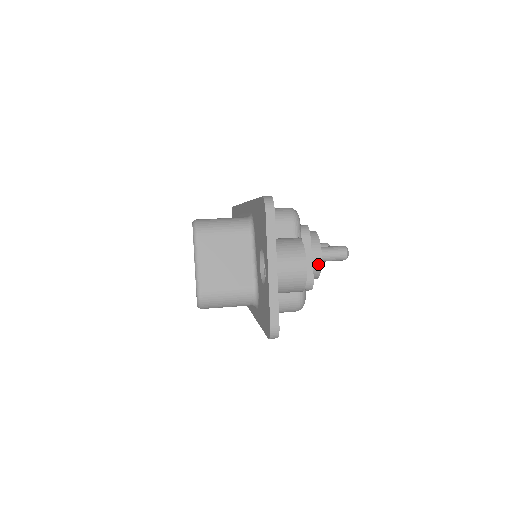
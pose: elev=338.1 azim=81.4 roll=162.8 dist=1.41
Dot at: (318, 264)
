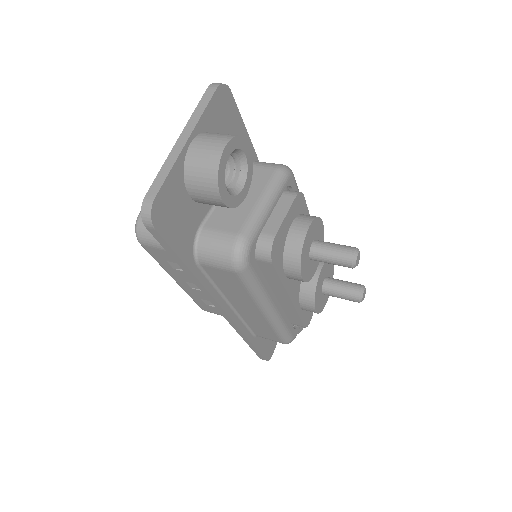
Dot at: (299, 240)
